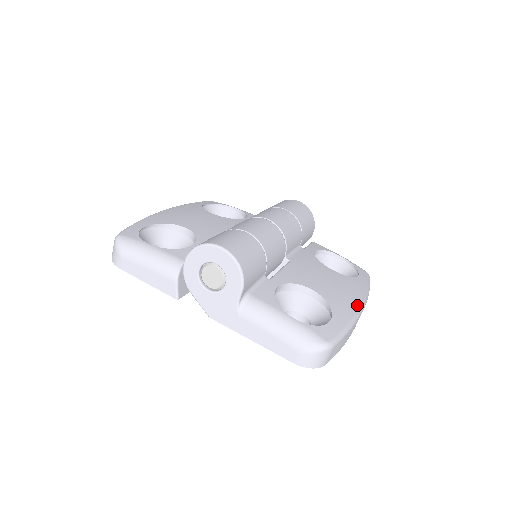
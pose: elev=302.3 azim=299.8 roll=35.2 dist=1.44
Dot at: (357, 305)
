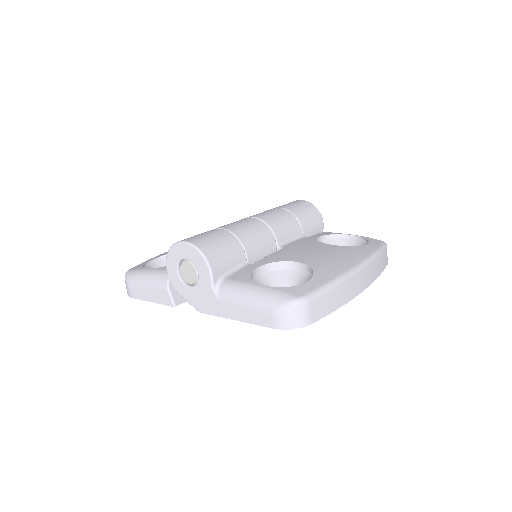
Dot at: (351, 265)
